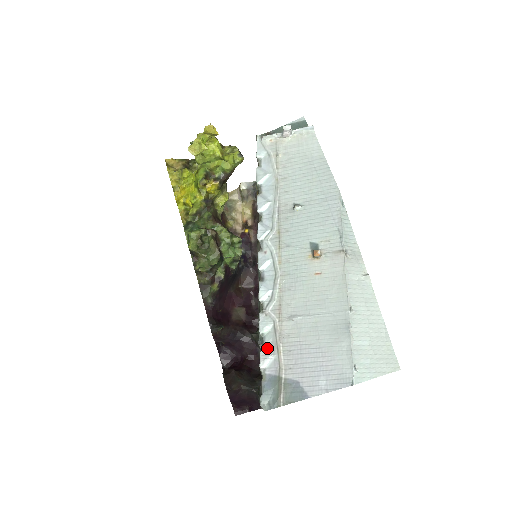
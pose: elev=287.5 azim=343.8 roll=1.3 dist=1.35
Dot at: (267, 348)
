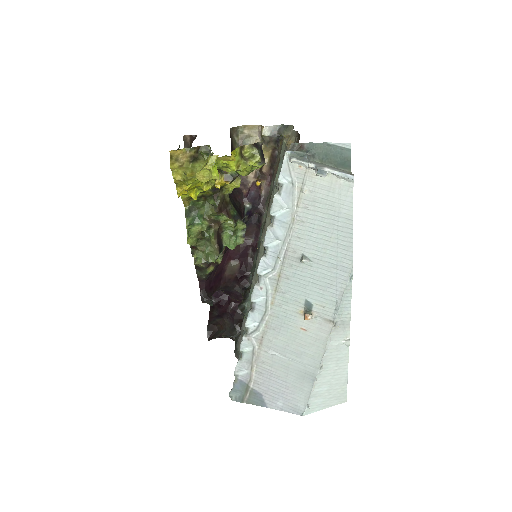
Dot at: (243, 363)
